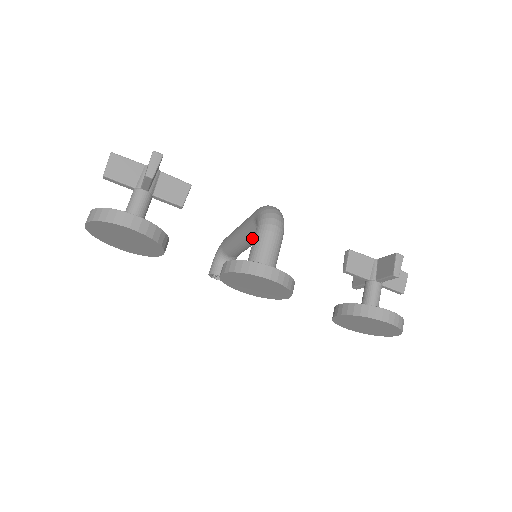
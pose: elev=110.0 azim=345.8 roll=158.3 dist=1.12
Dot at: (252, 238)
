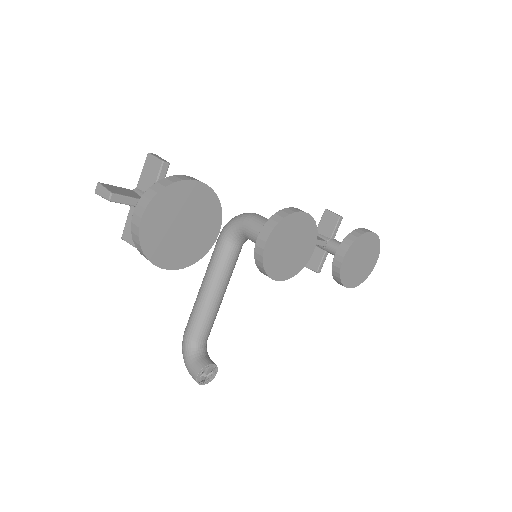
Dot at: (228, 271)
